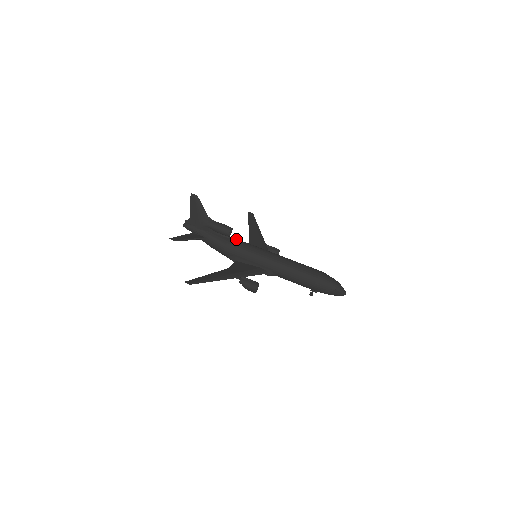
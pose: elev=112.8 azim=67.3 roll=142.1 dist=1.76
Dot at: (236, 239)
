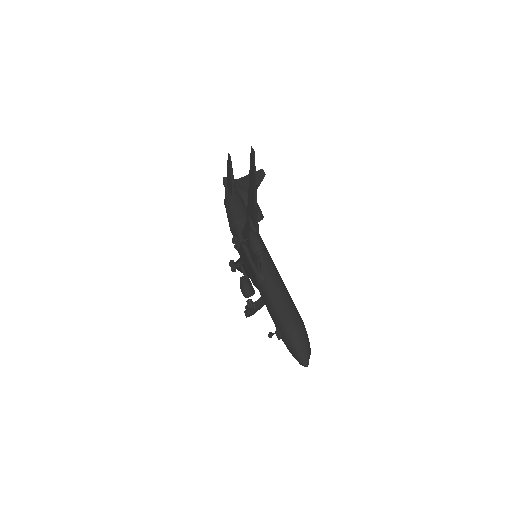
Dot at: occluded
